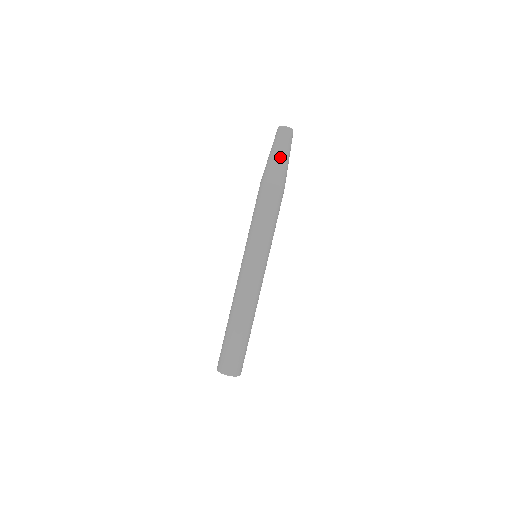
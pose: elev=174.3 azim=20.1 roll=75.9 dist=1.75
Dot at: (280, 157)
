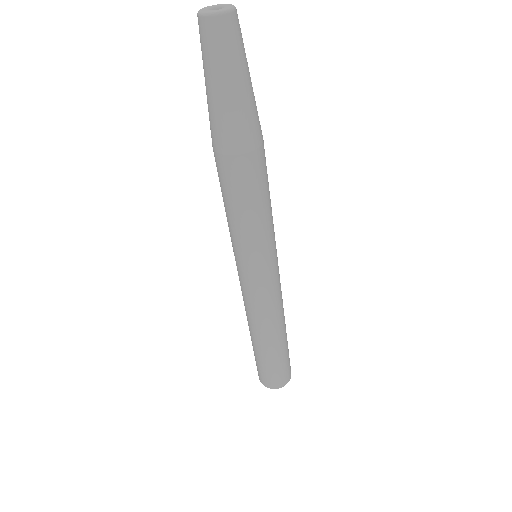
Dot at: (248, 88)
